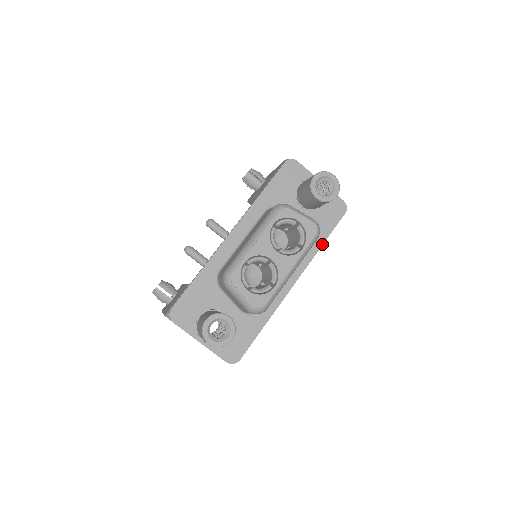
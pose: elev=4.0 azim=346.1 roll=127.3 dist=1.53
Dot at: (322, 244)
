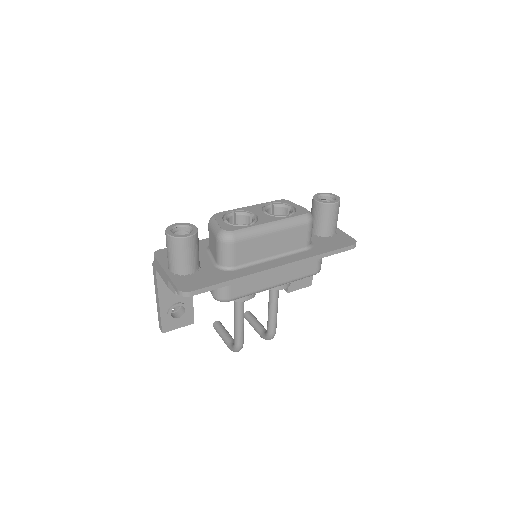
Dot at: (321, 254)
